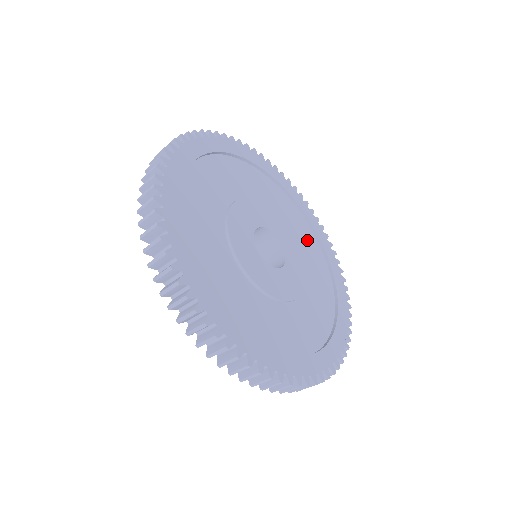
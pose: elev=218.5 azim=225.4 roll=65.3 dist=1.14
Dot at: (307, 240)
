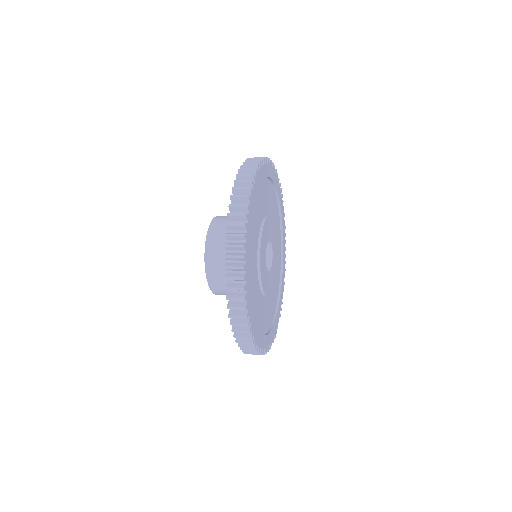
Dot at: (278, 246)
